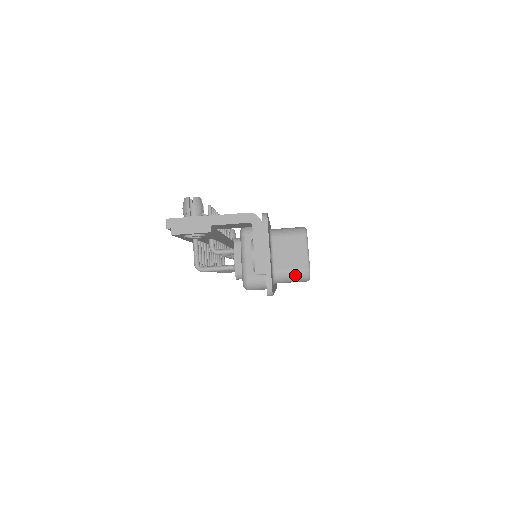
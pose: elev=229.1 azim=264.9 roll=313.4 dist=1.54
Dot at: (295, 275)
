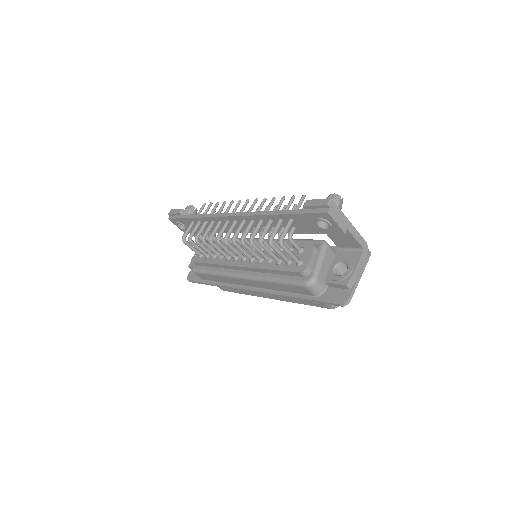
Dot at: occluded
